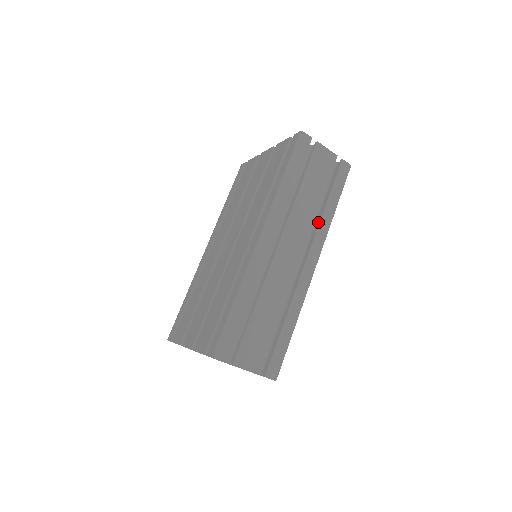
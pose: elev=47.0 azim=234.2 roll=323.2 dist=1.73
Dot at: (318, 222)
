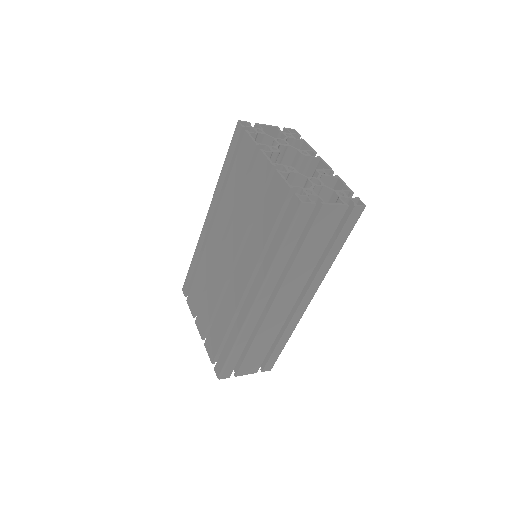
Dot at: (317, 269)
